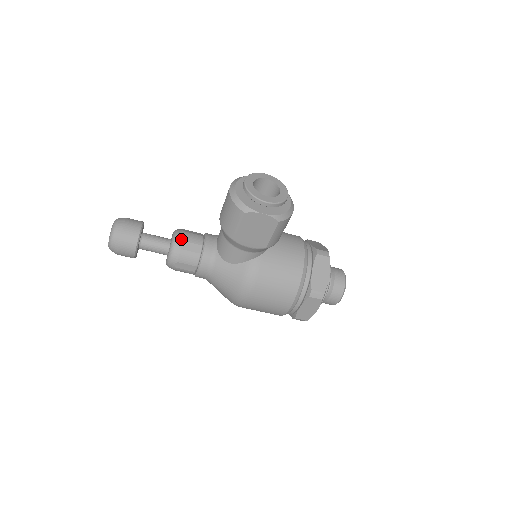
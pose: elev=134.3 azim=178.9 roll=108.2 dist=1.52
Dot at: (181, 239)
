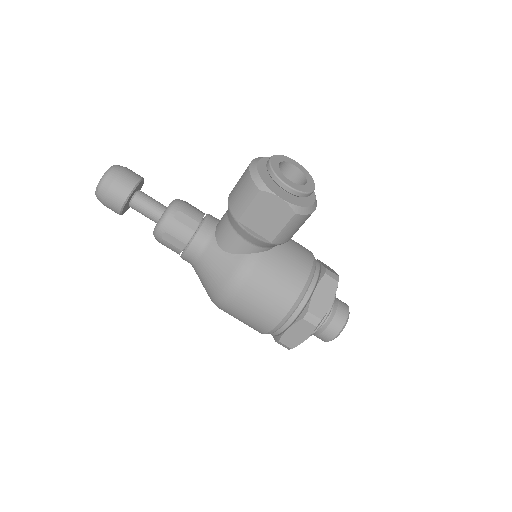
Dot at: (179, 208)
